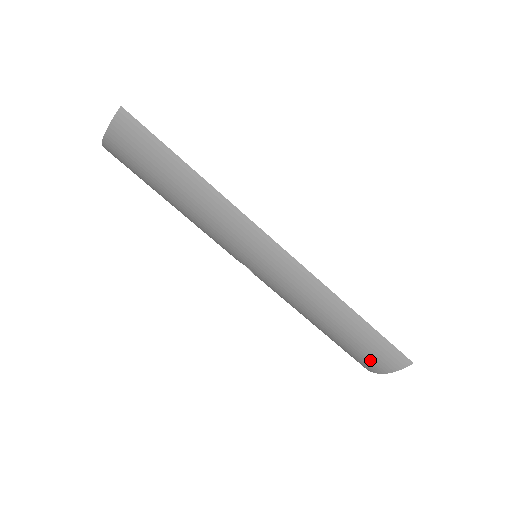
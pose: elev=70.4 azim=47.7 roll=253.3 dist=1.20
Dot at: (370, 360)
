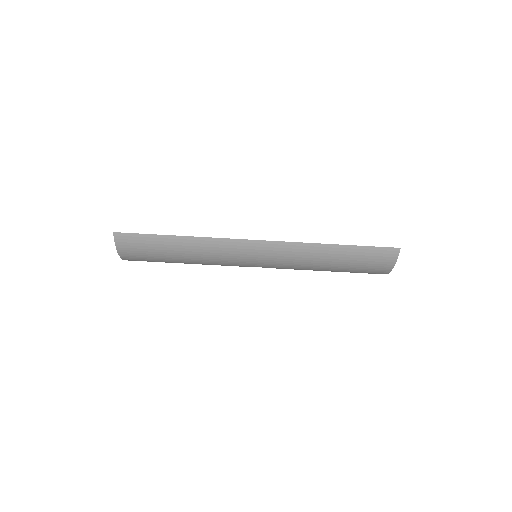
Dot at: (375, 267)
